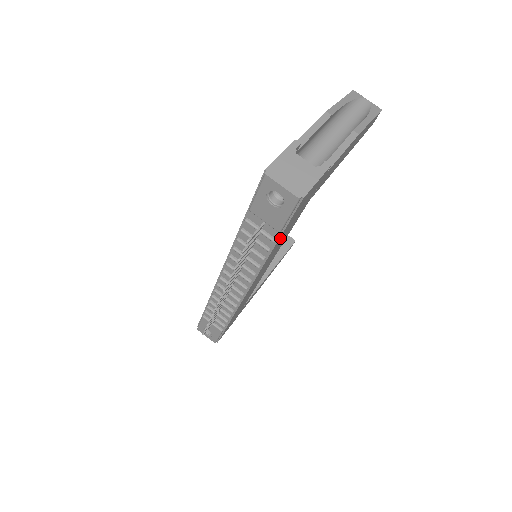
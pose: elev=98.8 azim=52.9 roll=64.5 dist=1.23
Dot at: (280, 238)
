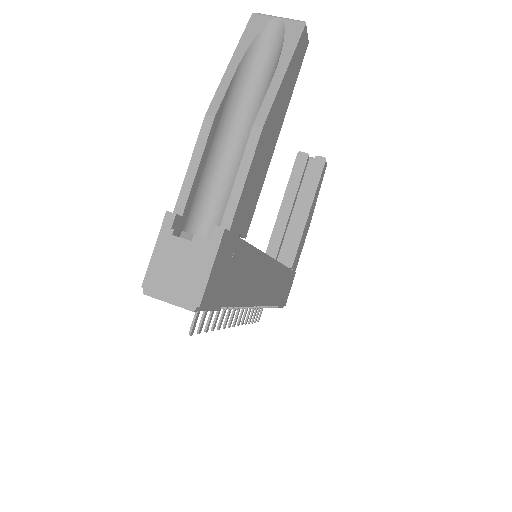
Dot at: (232, 299)
